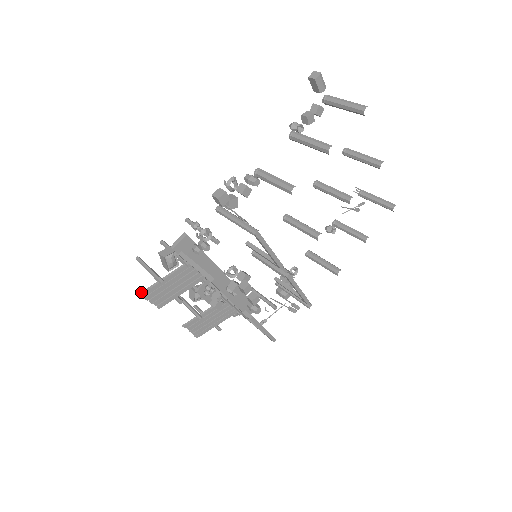
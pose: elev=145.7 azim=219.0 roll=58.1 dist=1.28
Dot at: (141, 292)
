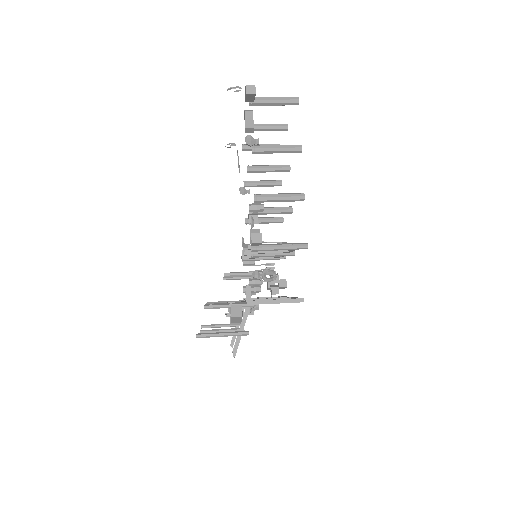
Dot at: (233, 354)
